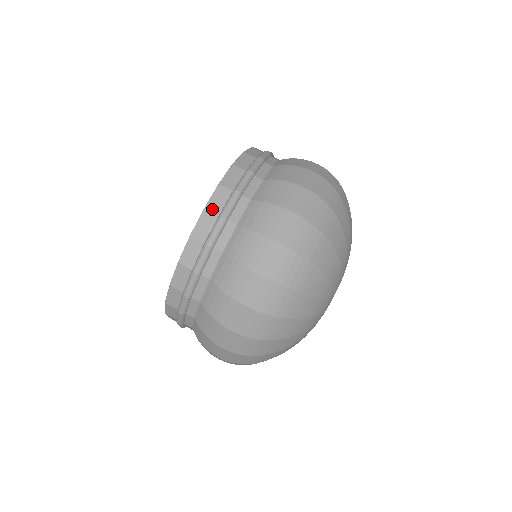
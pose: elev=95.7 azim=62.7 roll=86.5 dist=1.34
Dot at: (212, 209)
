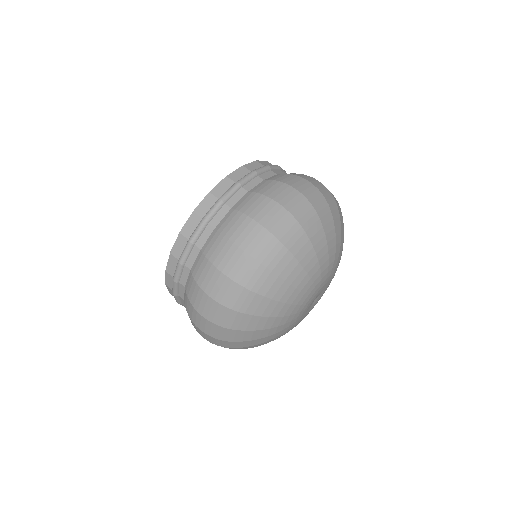
Dot at: (247, 167)
